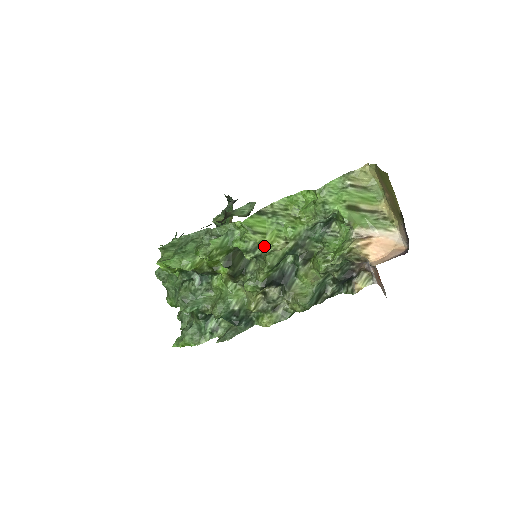
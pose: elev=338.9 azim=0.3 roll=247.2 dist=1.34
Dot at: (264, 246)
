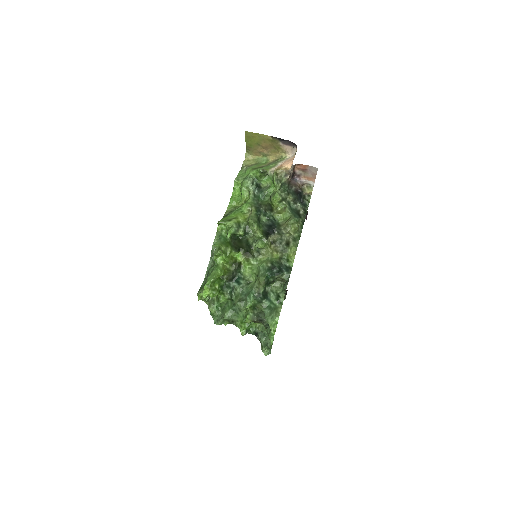
Dot at: (242, 221)
